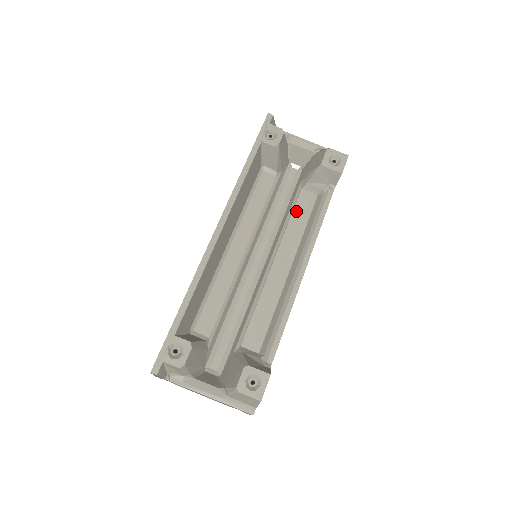
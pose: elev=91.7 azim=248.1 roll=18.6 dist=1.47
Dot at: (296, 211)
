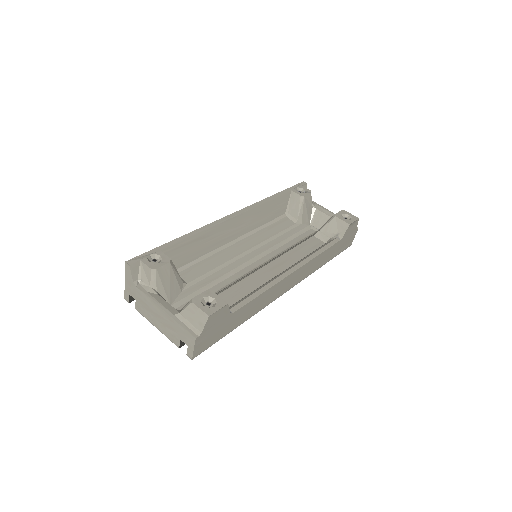
Dot at: (303, 244)
